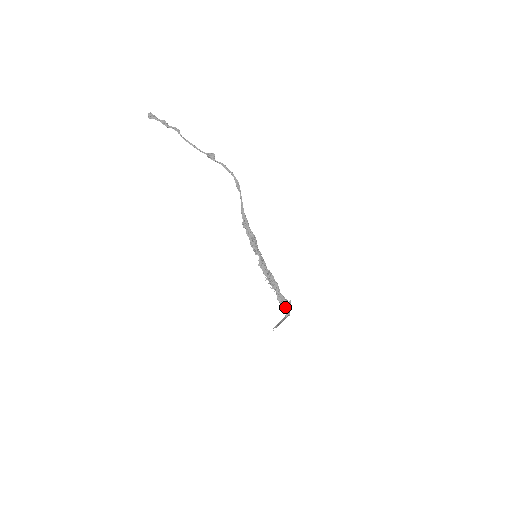
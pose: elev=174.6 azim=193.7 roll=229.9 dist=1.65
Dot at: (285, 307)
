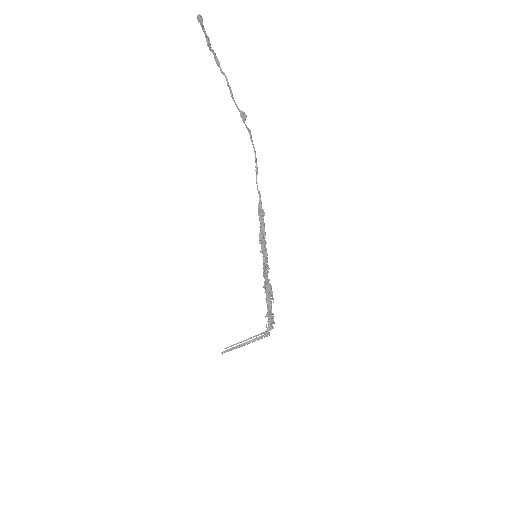
Dot at: occluded
